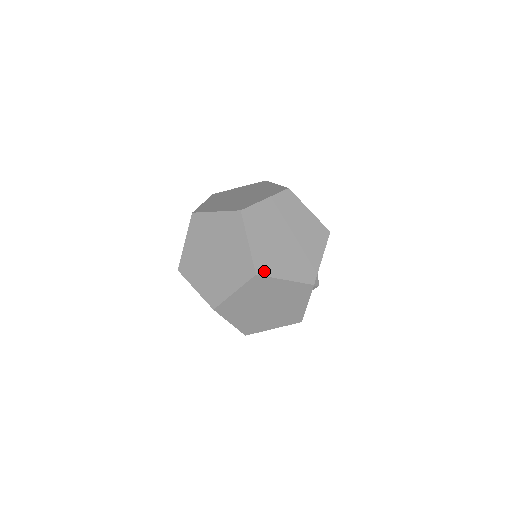
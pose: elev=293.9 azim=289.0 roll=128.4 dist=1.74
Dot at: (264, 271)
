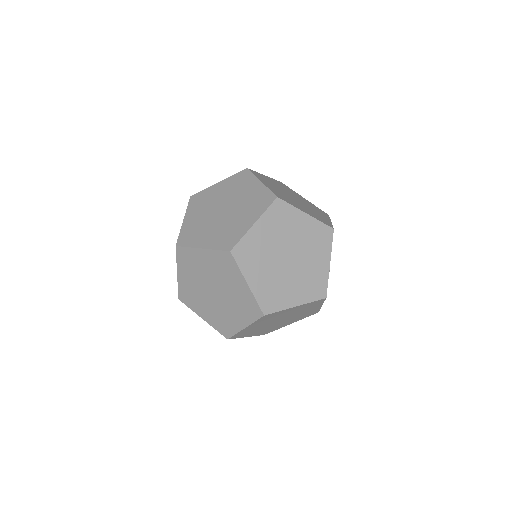
Dot at: (272, 308)
